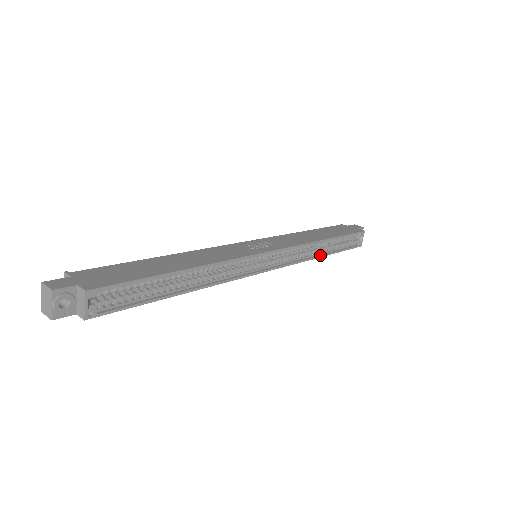
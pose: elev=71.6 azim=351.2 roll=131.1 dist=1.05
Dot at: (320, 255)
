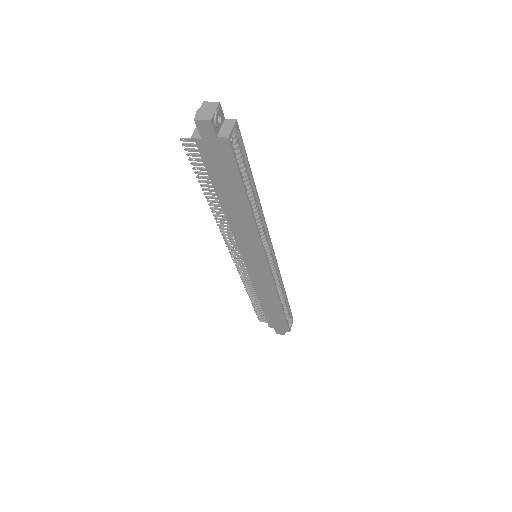
Dot at: (280, 301)
